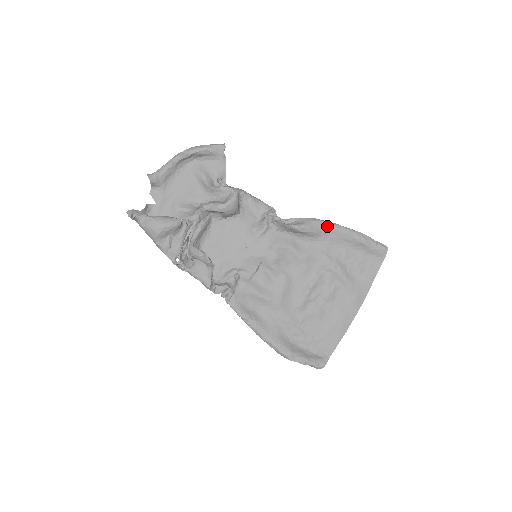
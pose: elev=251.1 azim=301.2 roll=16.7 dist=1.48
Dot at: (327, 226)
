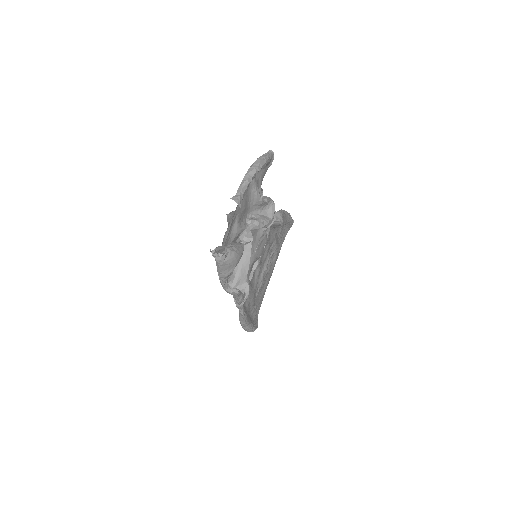
Dot at: (284, 215)
